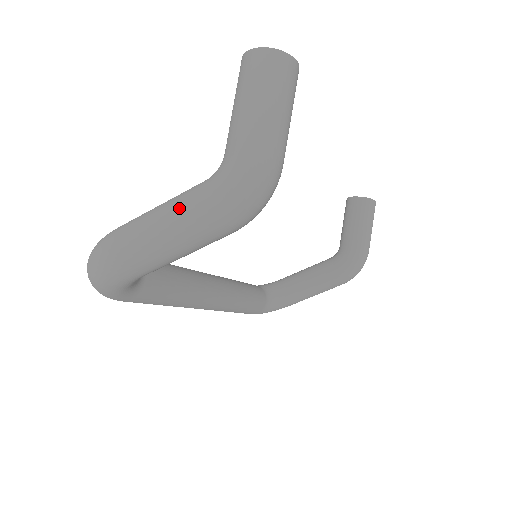
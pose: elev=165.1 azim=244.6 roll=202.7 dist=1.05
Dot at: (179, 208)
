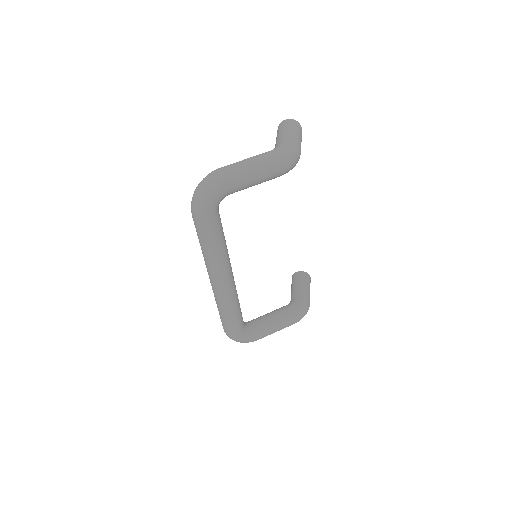
Dot at: (259, 156)
